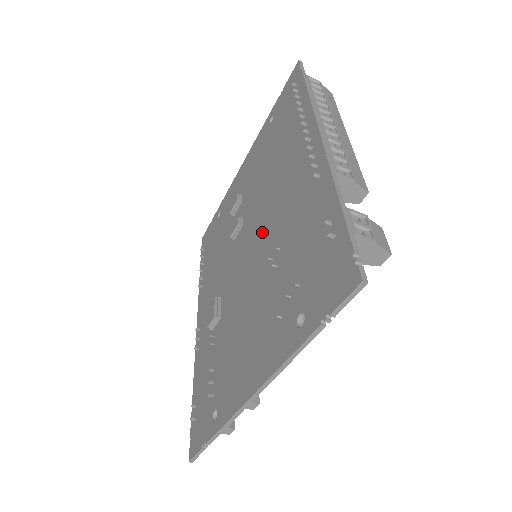
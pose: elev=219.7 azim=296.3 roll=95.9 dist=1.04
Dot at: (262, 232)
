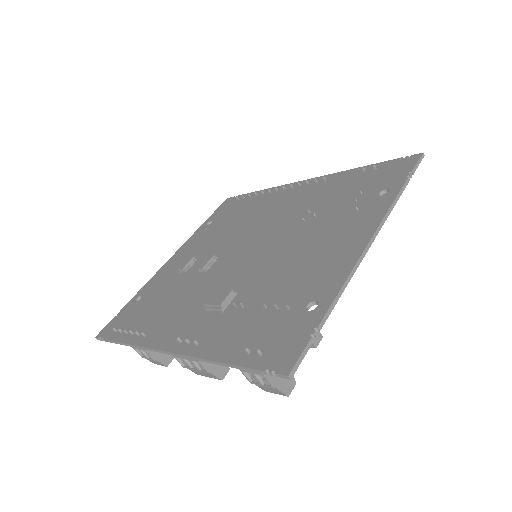
Dot at: (267, 232)
